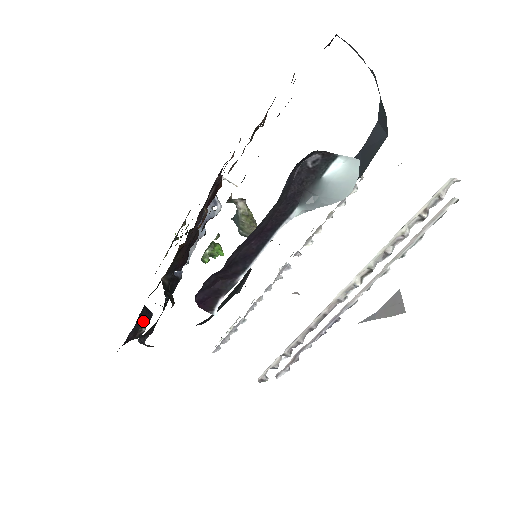
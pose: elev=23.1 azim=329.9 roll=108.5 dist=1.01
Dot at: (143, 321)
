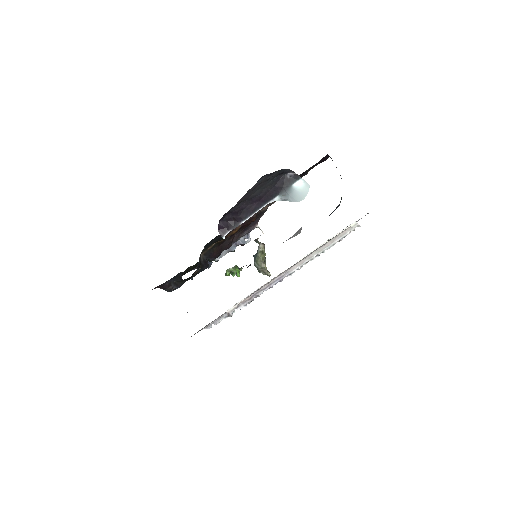
Dot at: occluded
